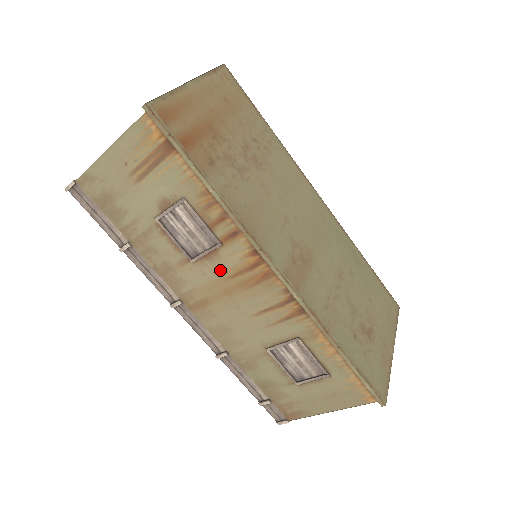
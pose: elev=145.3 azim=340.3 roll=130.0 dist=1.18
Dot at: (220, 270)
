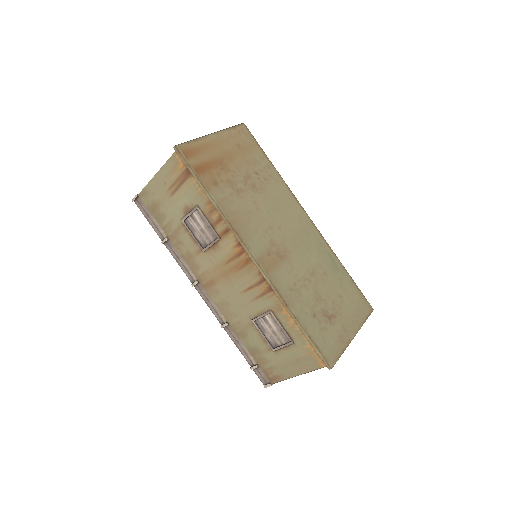
Dot at: (220, 257)
